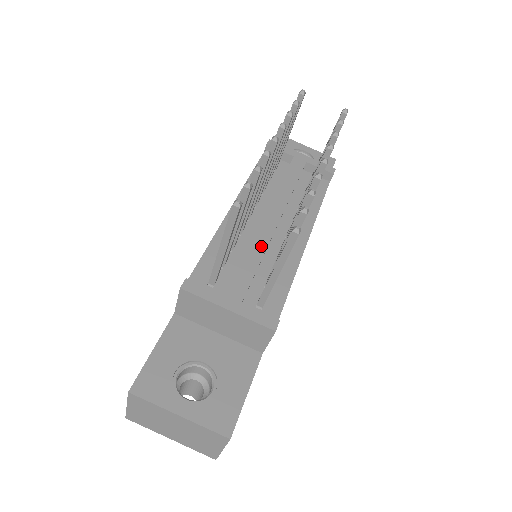
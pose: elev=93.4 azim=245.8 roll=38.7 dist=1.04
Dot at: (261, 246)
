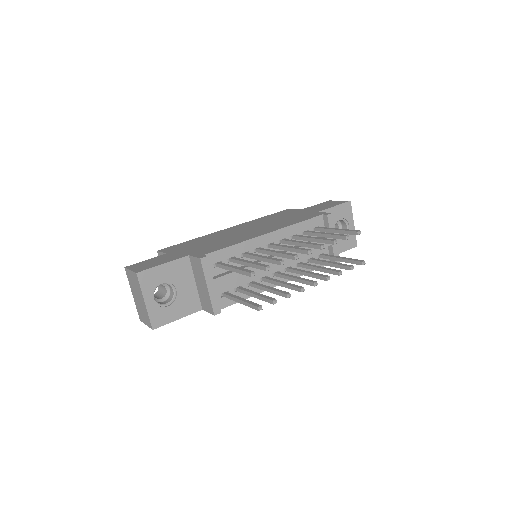
Dot at: (255, 271)
